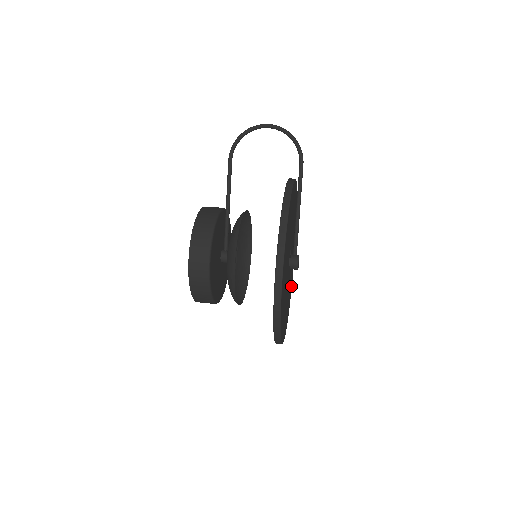
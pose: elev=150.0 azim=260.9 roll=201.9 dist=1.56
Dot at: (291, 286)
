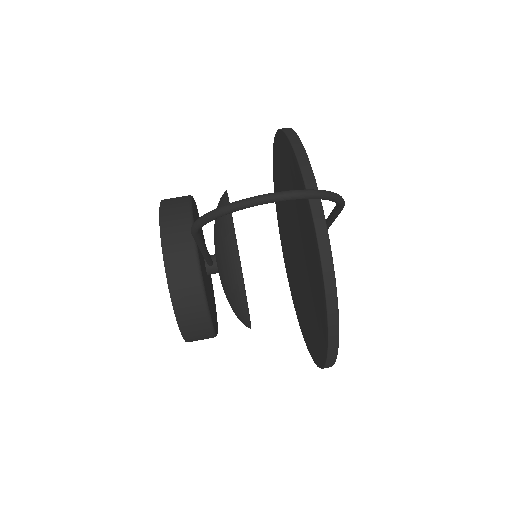
Dot at: occluded
